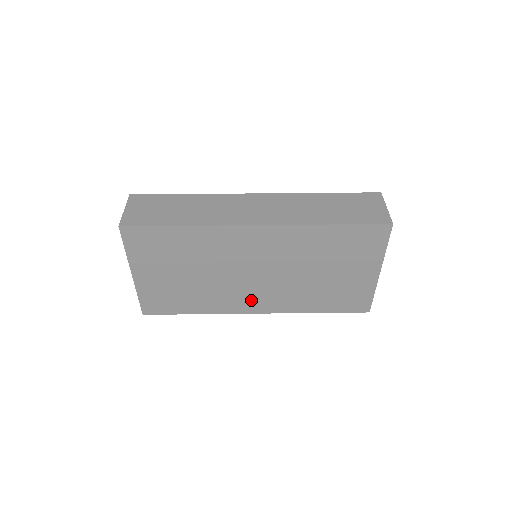
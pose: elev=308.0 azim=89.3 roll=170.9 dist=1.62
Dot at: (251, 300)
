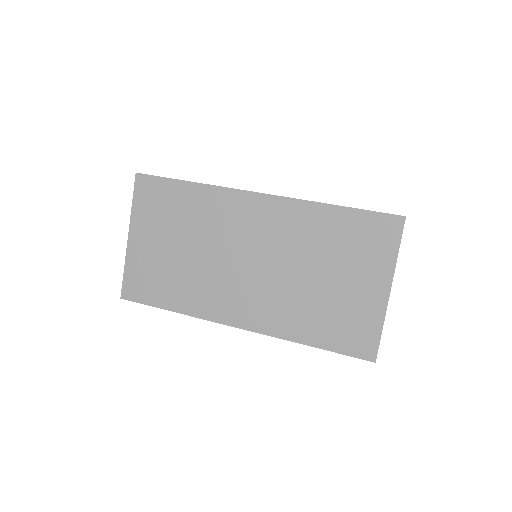
Dot at: (236, 303)
